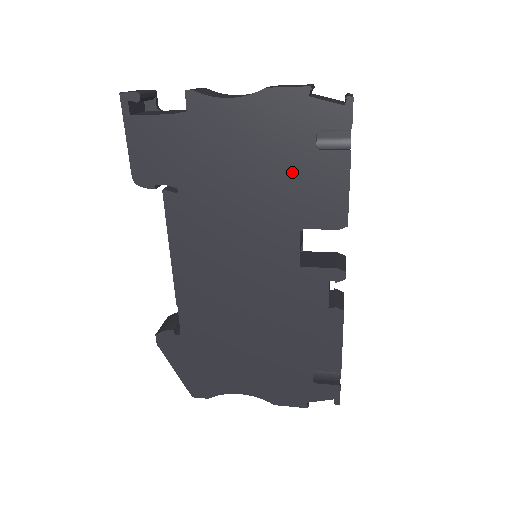
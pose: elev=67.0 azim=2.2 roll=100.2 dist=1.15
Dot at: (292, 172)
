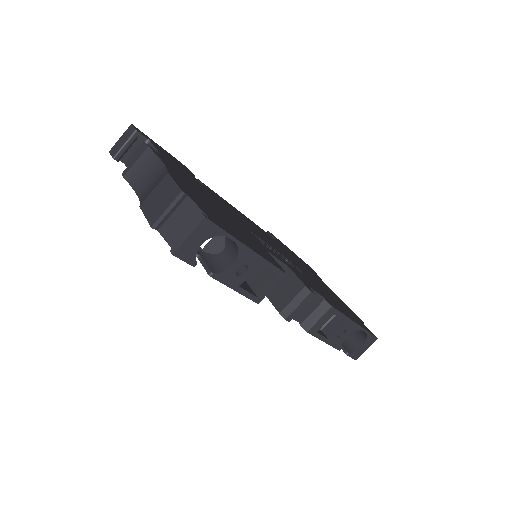
Dot at: occluded
